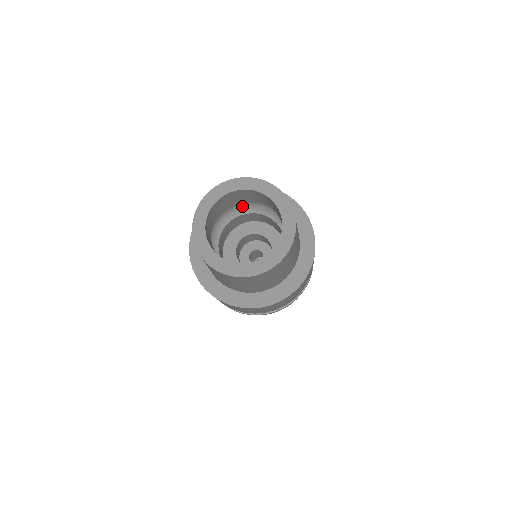
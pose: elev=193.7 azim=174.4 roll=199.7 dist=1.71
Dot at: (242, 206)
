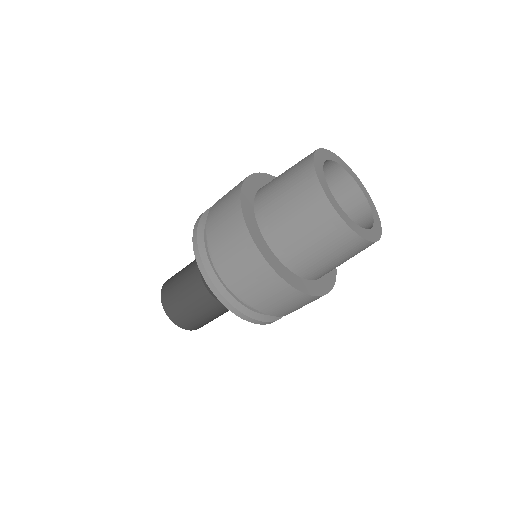
Dot at: occluded
